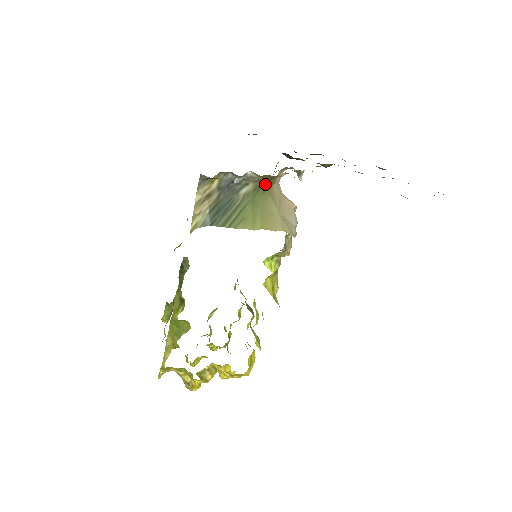
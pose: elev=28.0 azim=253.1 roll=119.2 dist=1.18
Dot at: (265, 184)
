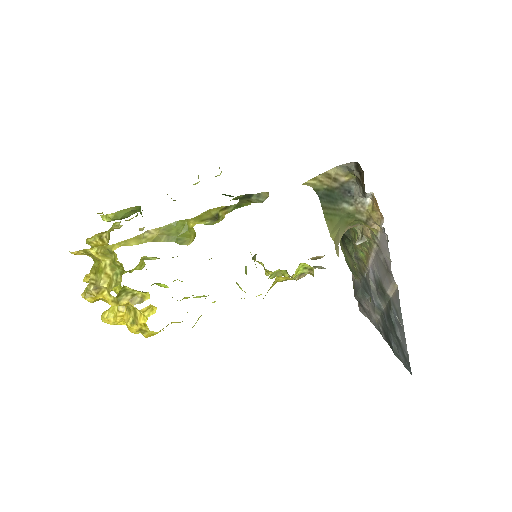
Dot at: (354, 219)
